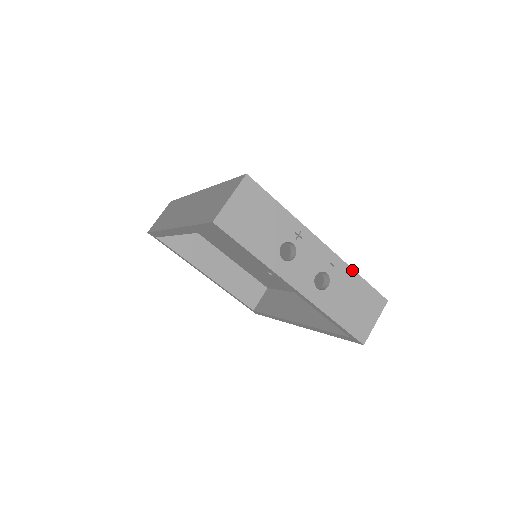
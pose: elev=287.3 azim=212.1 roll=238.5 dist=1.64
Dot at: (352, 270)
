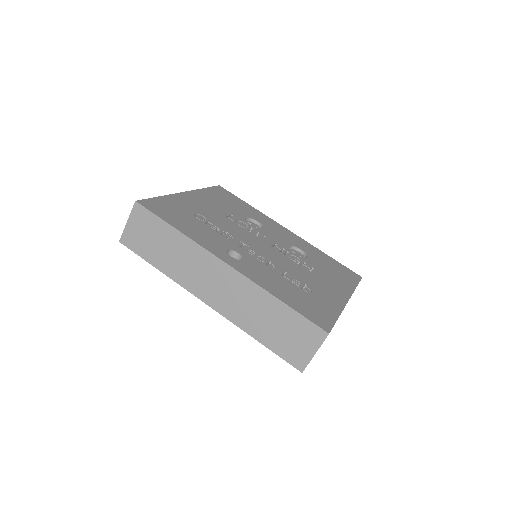
Dot at: (354, 290)
